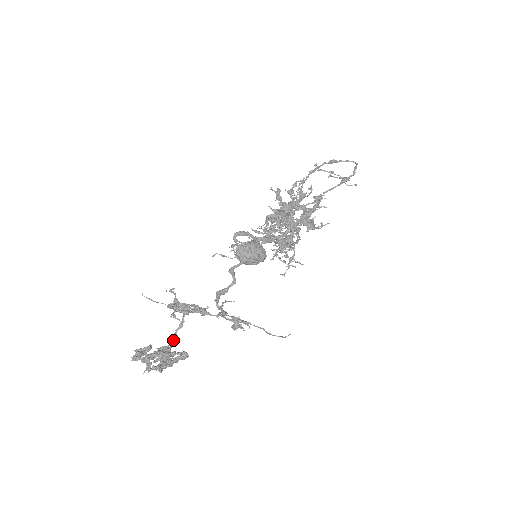
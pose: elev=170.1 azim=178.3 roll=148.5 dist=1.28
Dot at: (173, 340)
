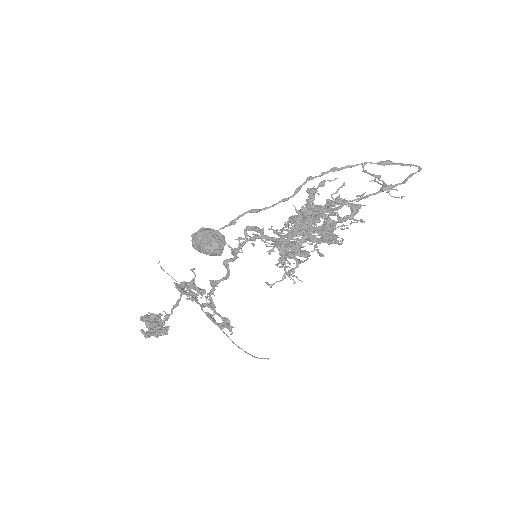
Dot at: (166, 314)
